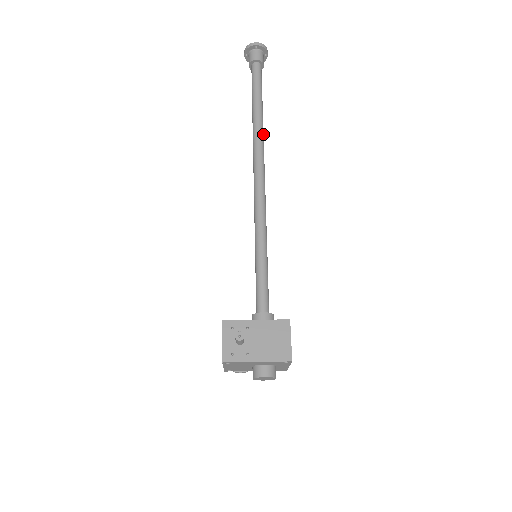
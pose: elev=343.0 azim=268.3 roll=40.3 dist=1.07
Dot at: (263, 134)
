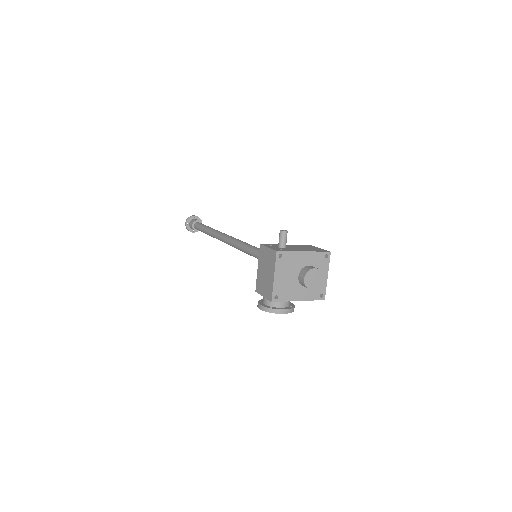
Dot at: occluded
